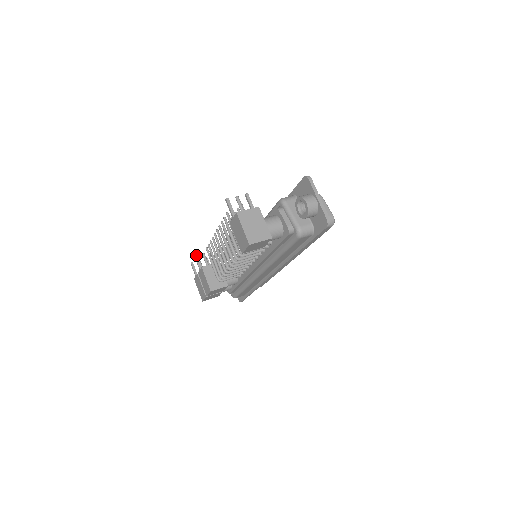
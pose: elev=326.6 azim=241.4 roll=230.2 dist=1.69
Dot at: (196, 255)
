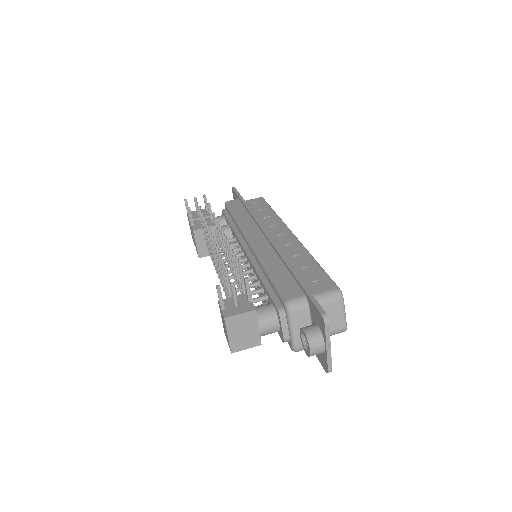
Dot at: (189, 209)
